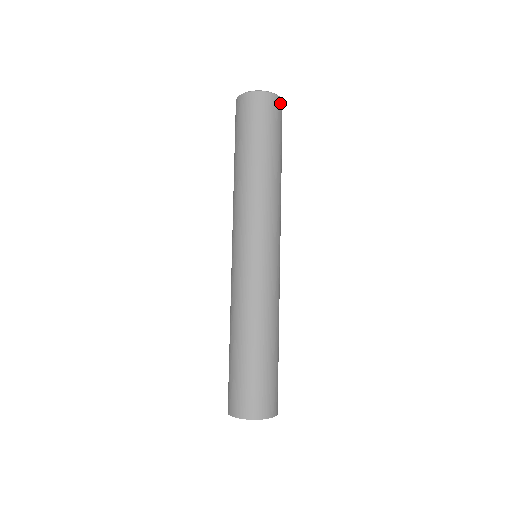
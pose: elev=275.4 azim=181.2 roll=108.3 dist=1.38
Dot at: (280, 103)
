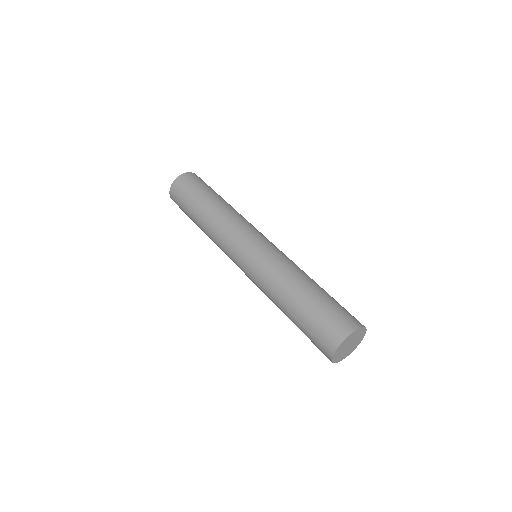
Dot at: (194, 175)
